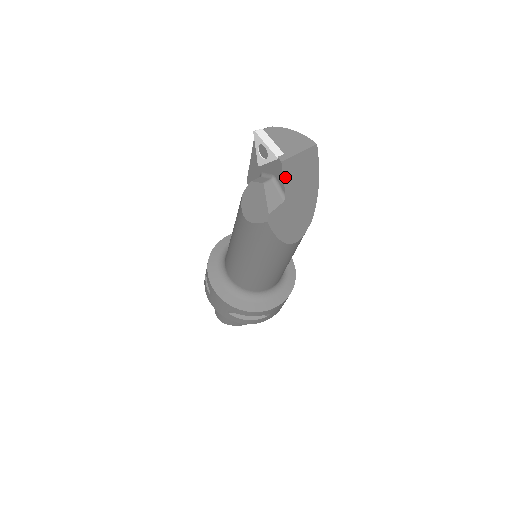
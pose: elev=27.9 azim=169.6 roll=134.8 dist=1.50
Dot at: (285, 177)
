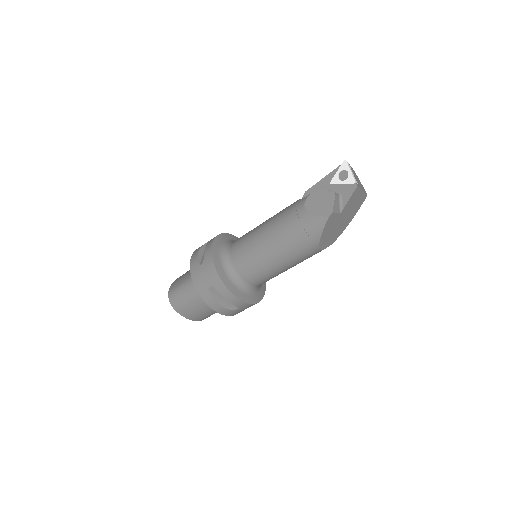
Dot at: (351, 198)
